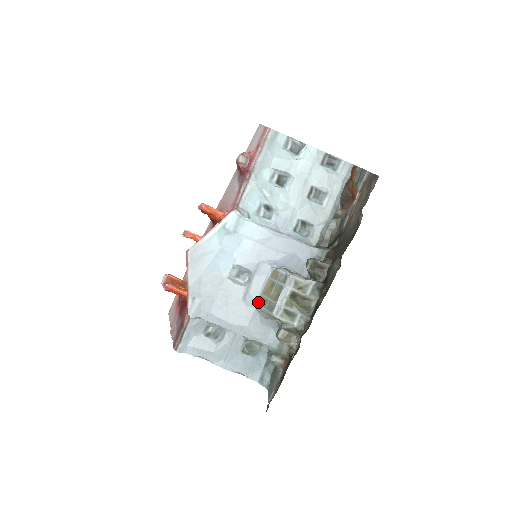
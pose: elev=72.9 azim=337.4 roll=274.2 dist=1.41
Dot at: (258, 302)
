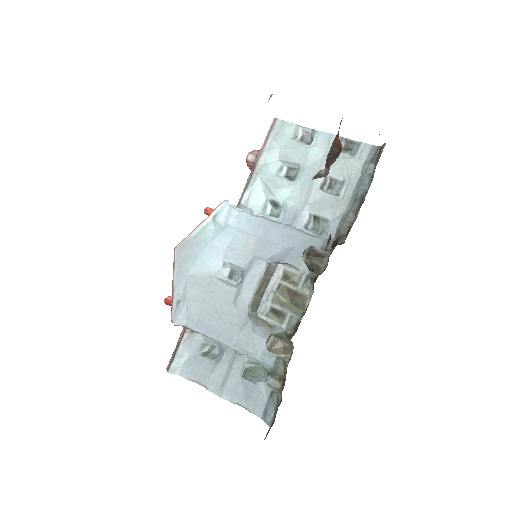
Dot at: (249, 305)
